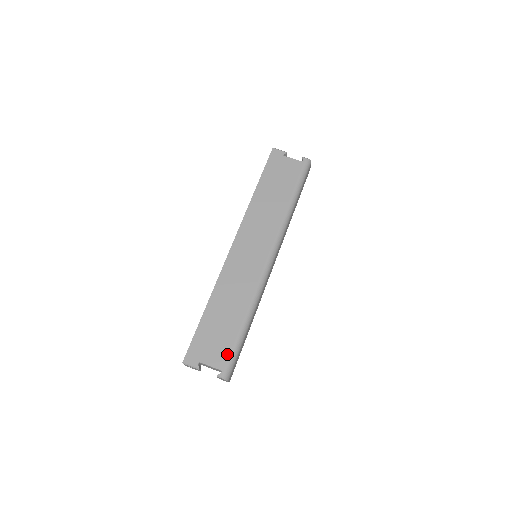
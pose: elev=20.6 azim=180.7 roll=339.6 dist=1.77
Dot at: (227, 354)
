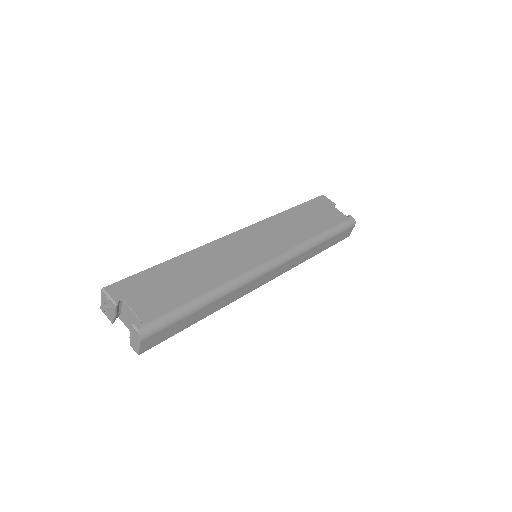
Dot at: (162, 310)
